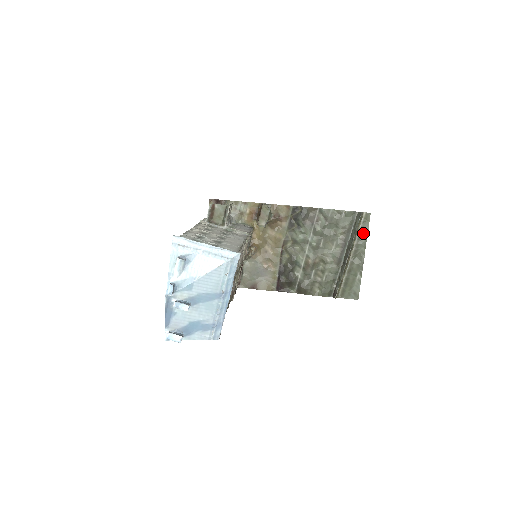
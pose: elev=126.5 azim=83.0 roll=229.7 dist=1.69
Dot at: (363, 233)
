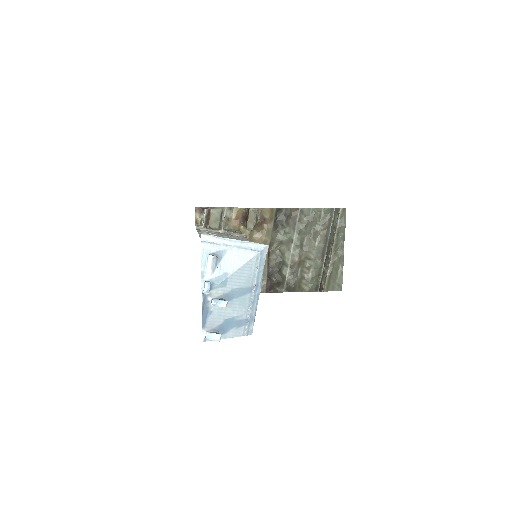
Dot at: (341, 228)
